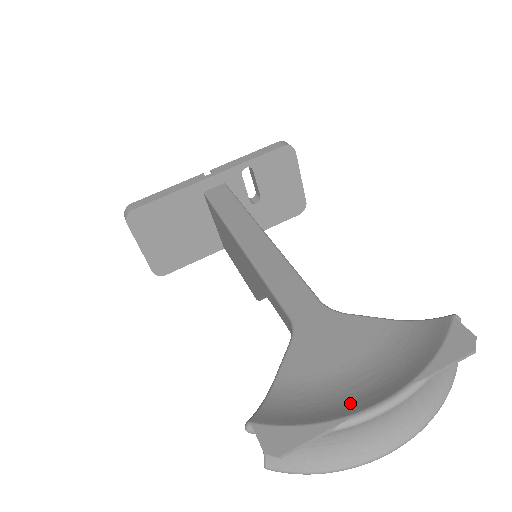
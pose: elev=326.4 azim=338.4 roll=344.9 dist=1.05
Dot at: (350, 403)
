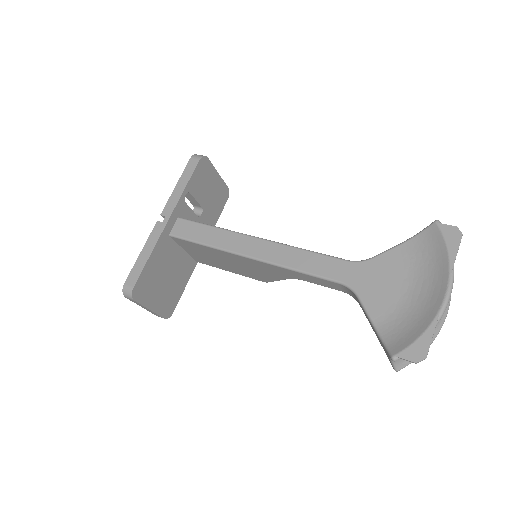
Dot at: (429, 306)
